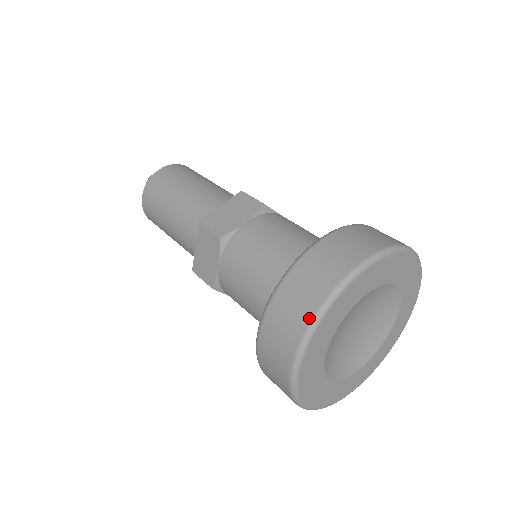
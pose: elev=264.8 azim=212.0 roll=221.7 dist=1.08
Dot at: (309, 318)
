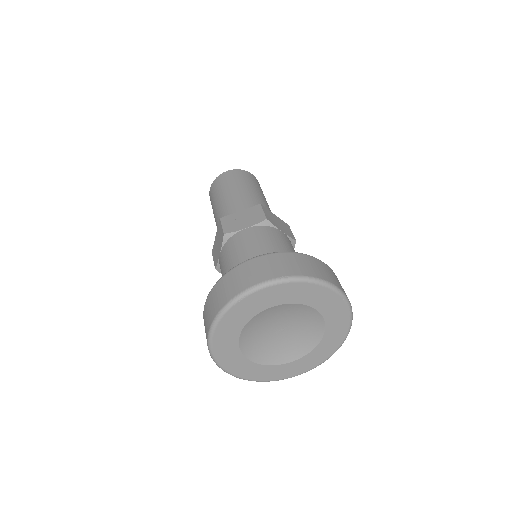
Dot at: (213, 359)
